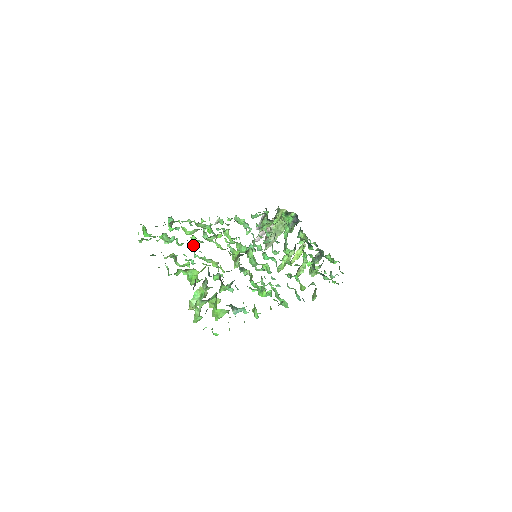
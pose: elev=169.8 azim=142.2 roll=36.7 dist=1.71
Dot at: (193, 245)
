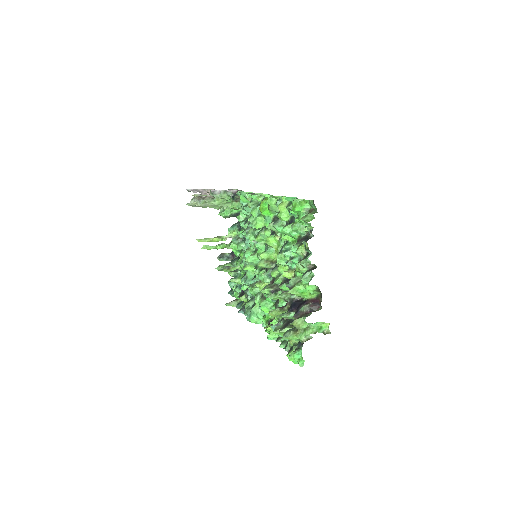
Dot at: (286, 239)
